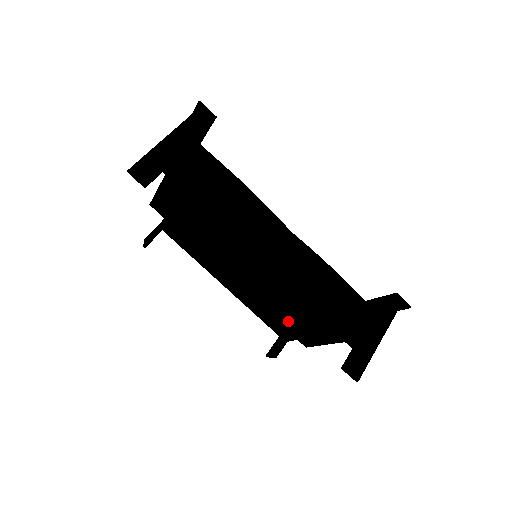
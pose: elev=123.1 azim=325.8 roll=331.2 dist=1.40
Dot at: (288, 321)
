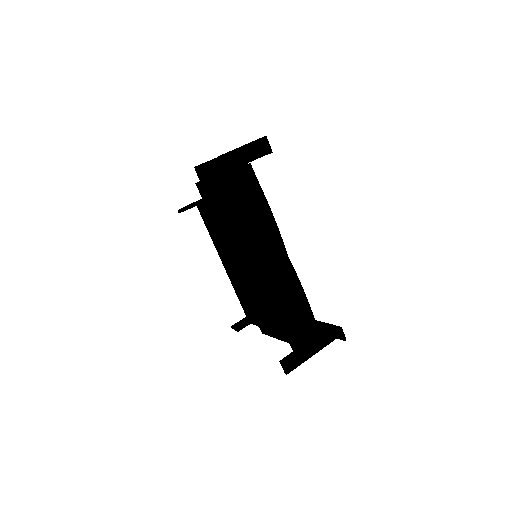
Dot at: (258, 310)
